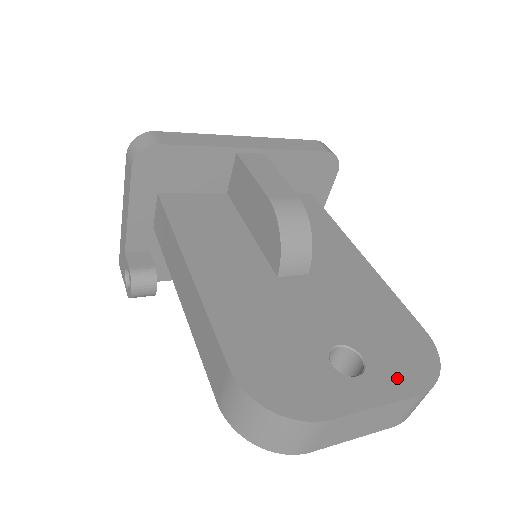
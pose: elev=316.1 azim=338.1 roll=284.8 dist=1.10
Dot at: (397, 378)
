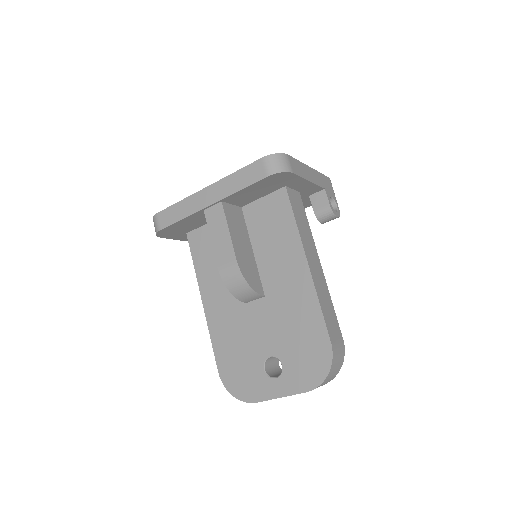
Dot at: (297, 380)
